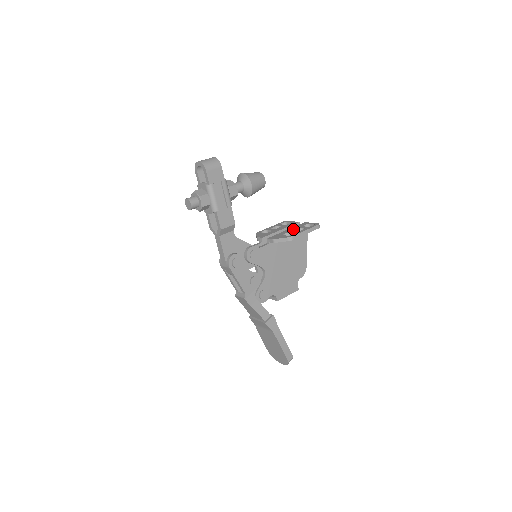
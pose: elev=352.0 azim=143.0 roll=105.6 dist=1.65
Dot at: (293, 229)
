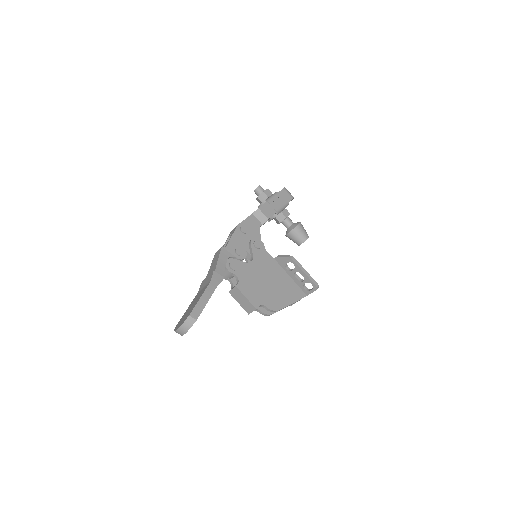
Dot at: (296, 276)
